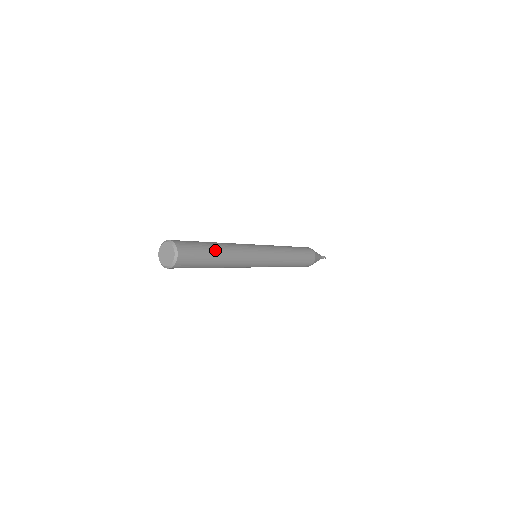
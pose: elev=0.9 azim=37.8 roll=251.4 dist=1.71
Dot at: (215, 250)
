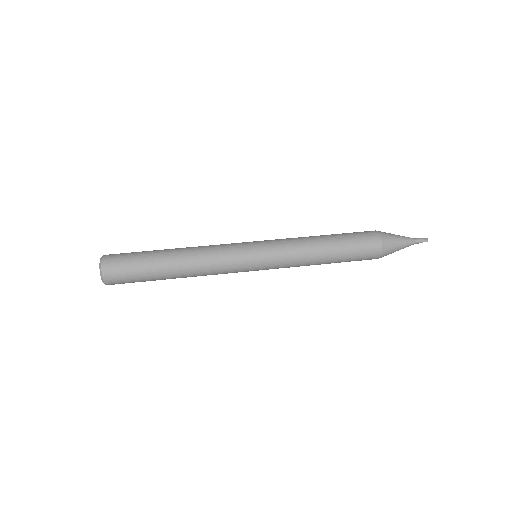
Dot at: (162, 264)
